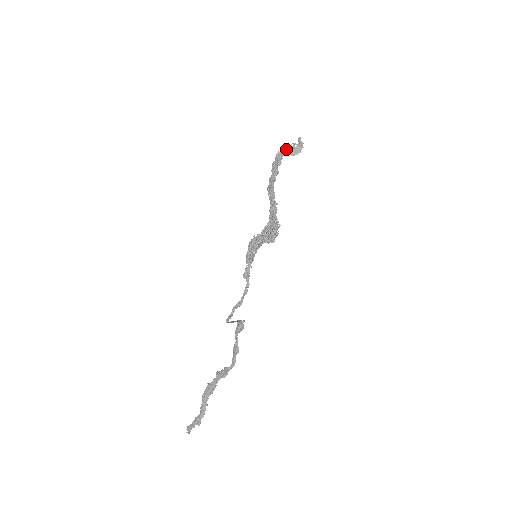
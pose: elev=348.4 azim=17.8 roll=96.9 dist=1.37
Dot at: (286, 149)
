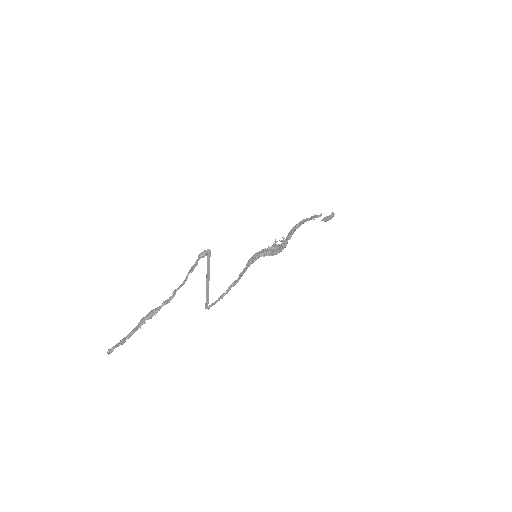
Dot at: (319, 215)
